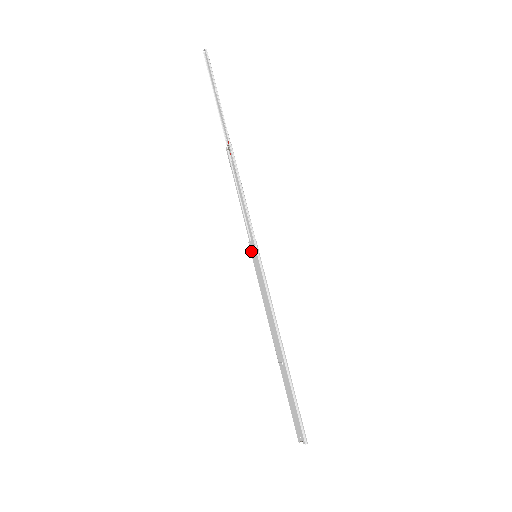
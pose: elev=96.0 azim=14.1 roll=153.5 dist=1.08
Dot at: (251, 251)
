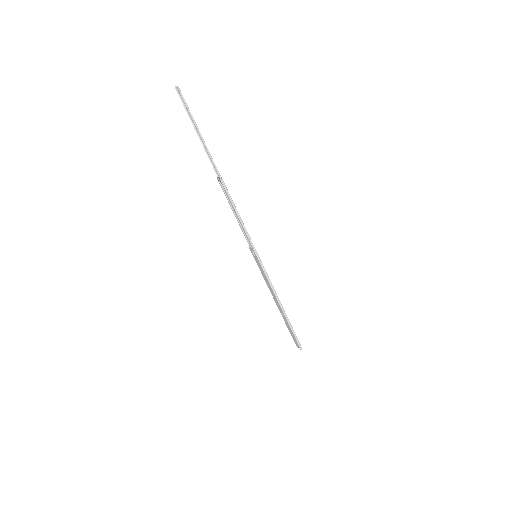
Dot at: (251, 252)
